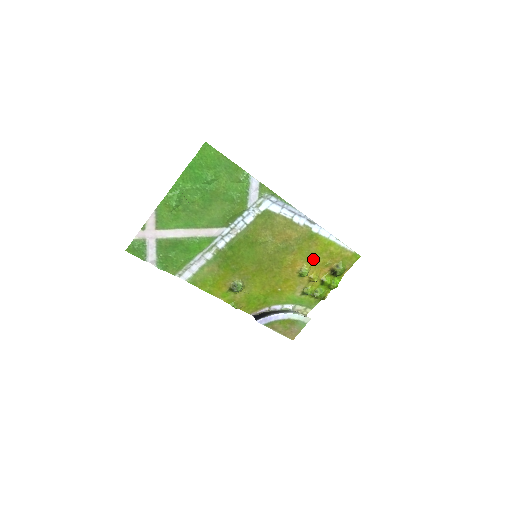
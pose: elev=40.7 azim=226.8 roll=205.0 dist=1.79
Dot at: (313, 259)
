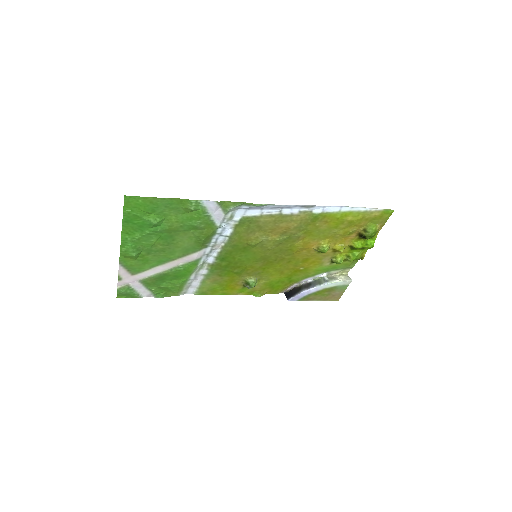
Dot at: (329, 234)
